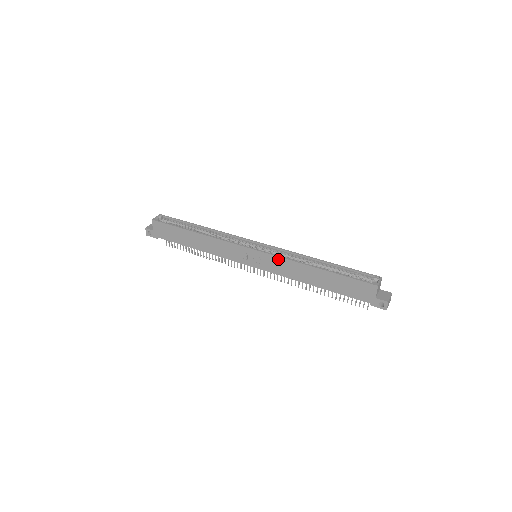
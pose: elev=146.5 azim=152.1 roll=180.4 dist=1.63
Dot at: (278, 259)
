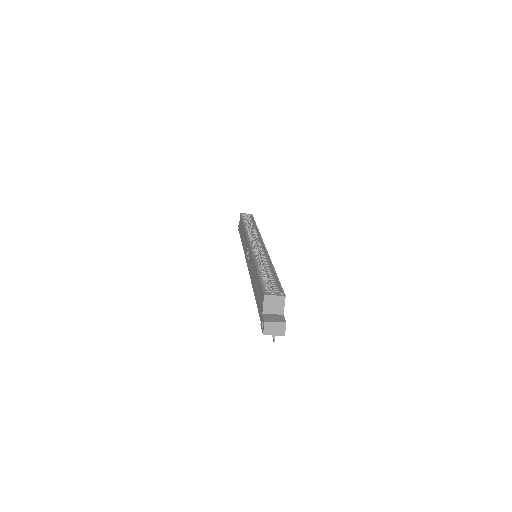
Dot at: (251, 254)
